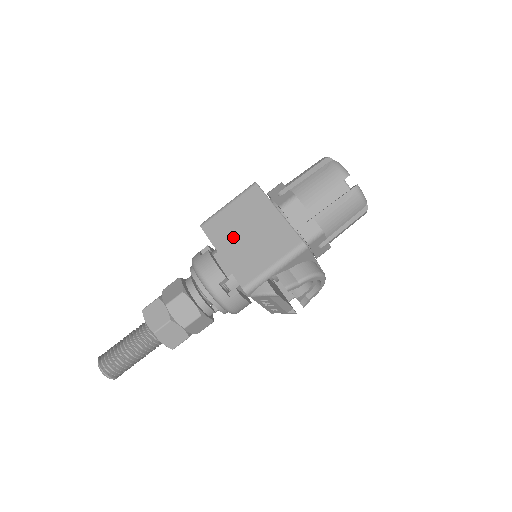
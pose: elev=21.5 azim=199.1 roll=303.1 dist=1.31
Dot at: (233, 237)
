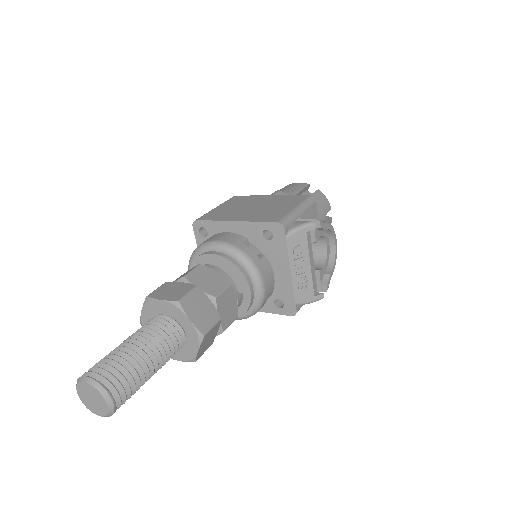
Dot at: (238, 212)
